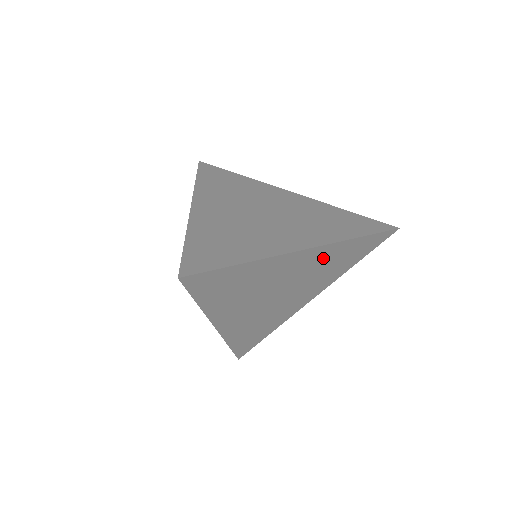
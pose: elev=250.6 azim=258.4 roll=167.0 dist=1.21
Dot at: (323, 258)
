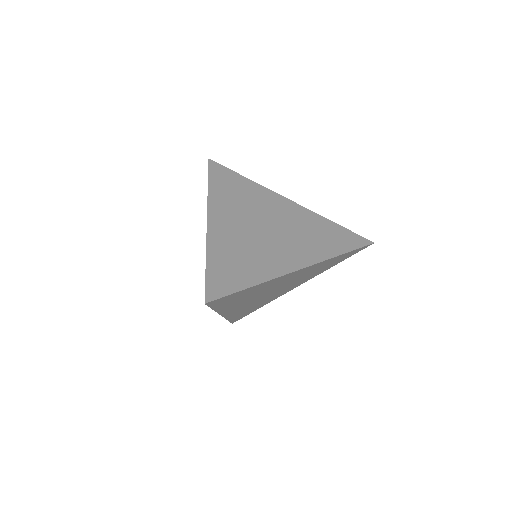
Dot at: (311, 269)
